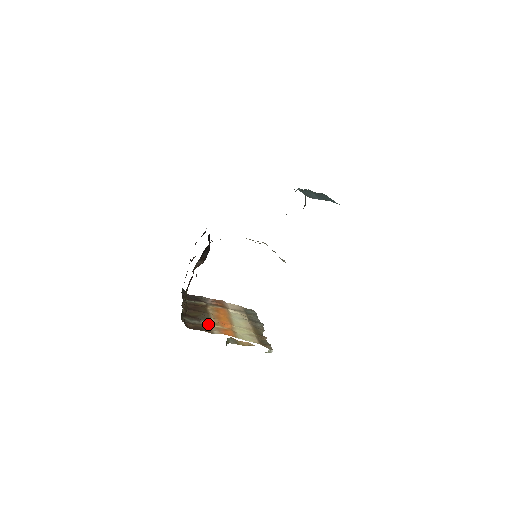
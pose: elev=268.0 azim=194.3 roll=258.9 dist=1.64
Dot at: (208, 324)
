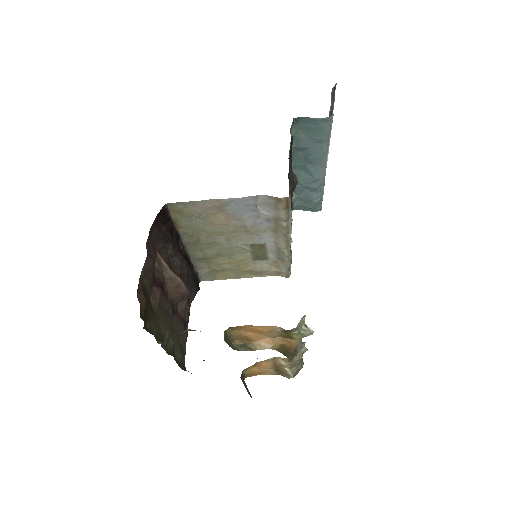
Dot at: (192, 330)
